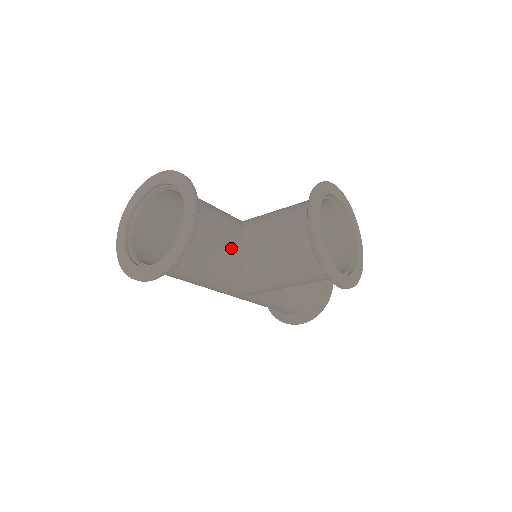
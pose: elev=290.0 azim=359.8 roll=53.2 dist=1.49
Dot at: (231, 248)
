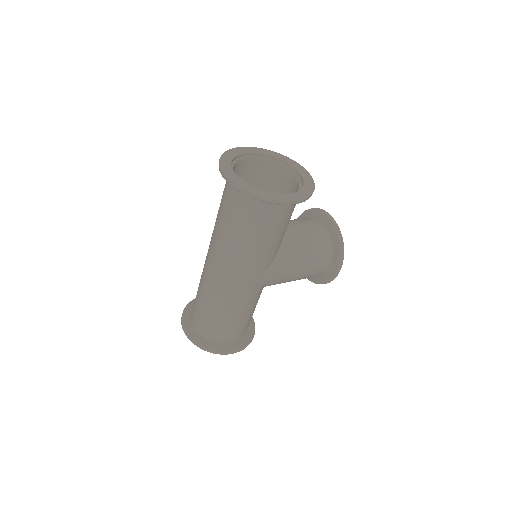
Dot at: occluded
